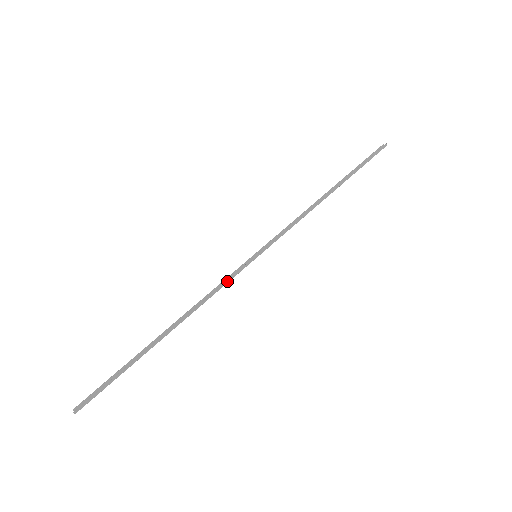
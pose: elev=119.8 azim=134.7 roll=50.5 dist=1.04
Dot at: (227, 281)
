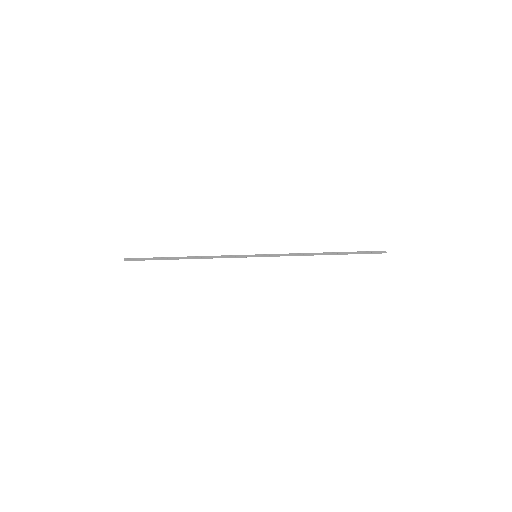
Dot at: (231, 257)
